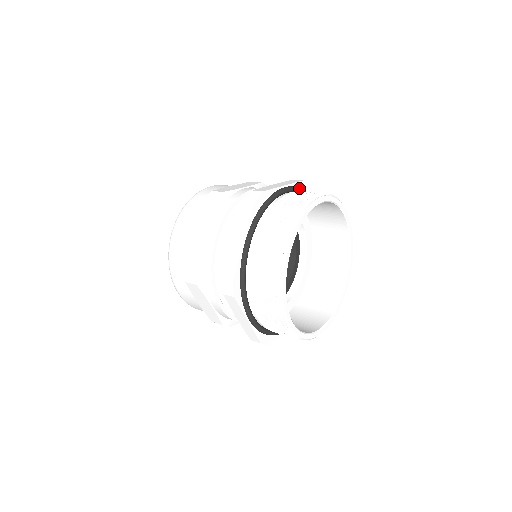
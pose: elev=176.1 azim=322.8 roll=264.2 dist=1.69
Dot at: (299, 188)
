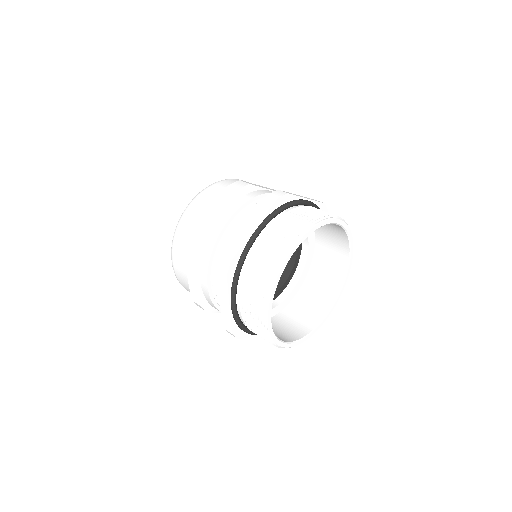
Dot at: (273, 215)
